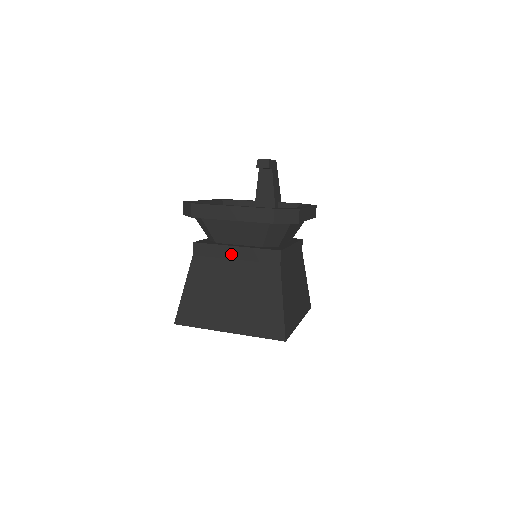
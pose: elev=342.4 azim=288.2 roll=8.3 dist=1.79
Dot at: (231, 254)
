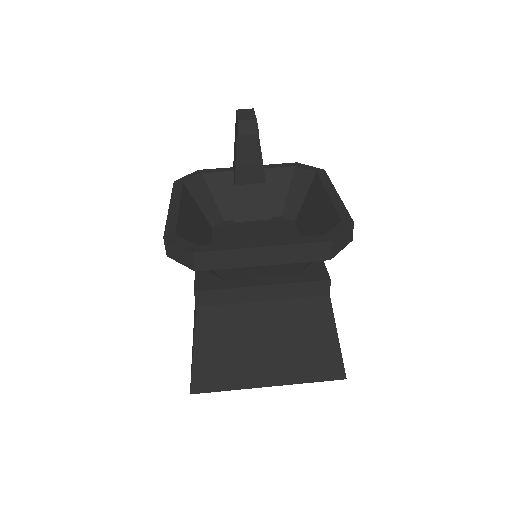
Dot at: (257, 296)
